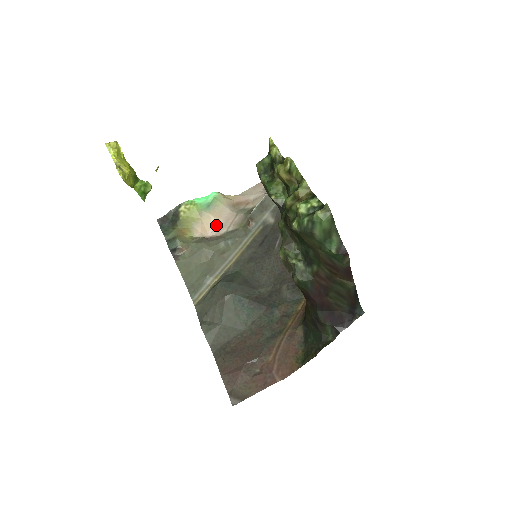
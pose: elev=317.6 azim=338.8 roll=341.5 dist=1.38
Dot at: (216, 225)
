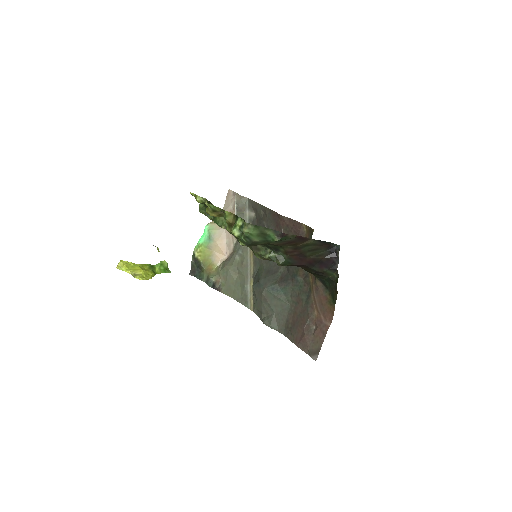
Dot at: (225, 246)
